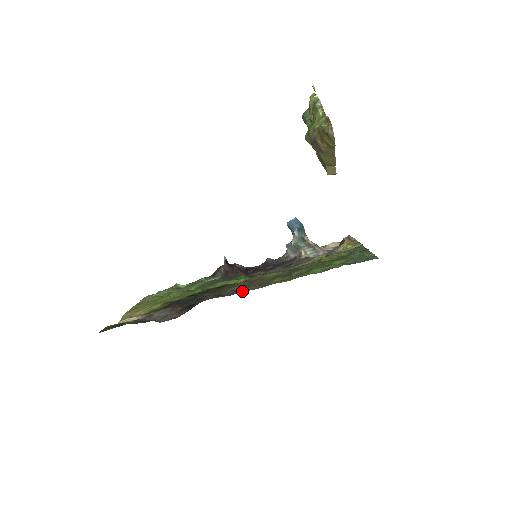
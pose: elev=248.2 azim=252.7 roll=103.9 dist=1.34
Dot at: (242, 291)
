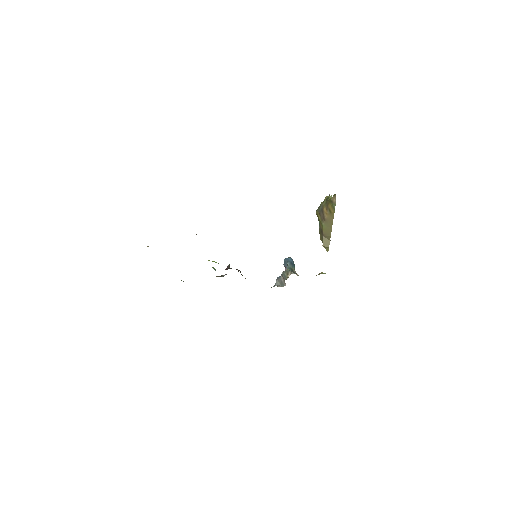
Dot at: occluded
